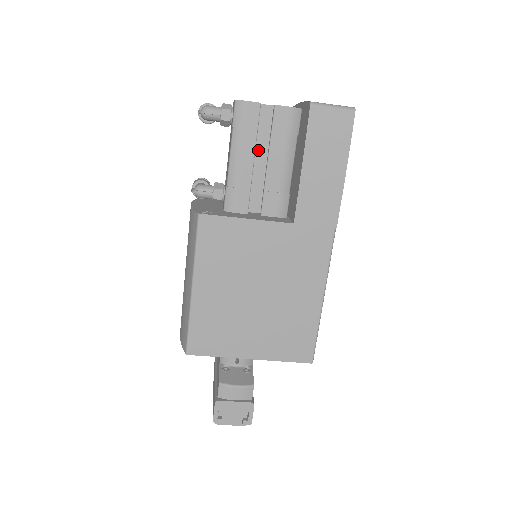
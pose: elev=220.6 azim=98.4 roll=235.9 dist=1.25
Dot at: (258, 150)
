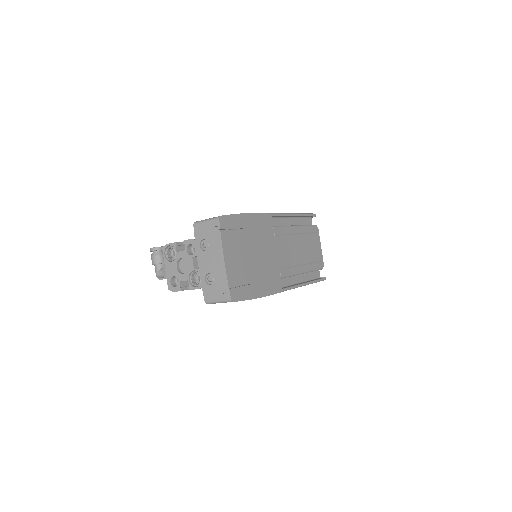
Dot at: occluded
